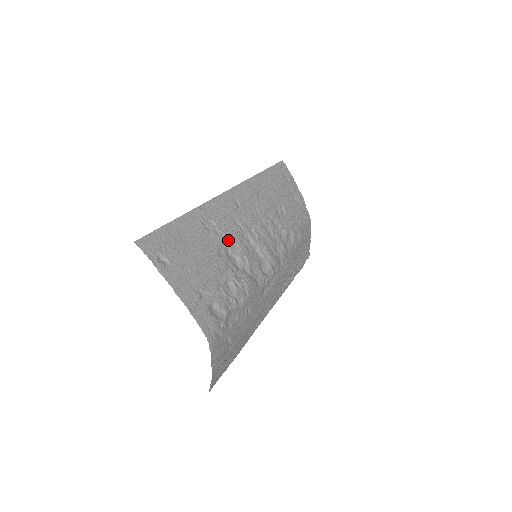
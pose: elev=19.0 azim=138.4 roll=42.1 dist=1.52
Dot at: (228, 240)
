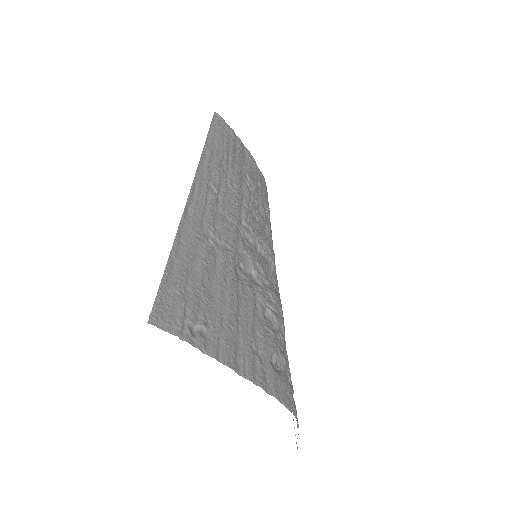
Dot at: (235, 251)
